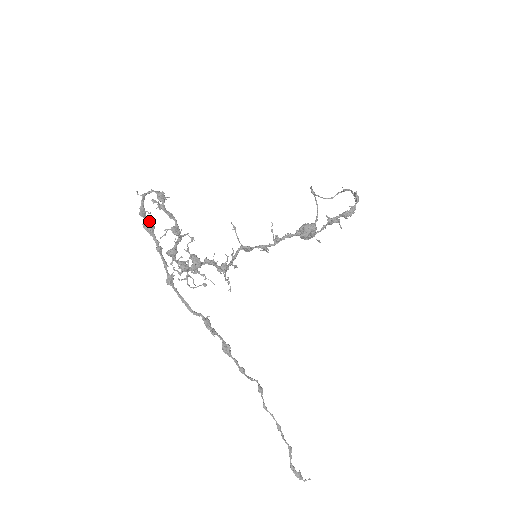
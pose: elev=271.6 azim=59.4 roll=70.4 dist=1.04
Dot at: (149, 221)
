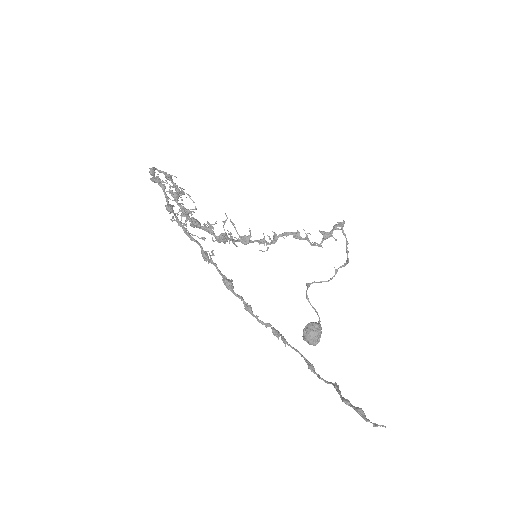
Dot at: (157, 177)
